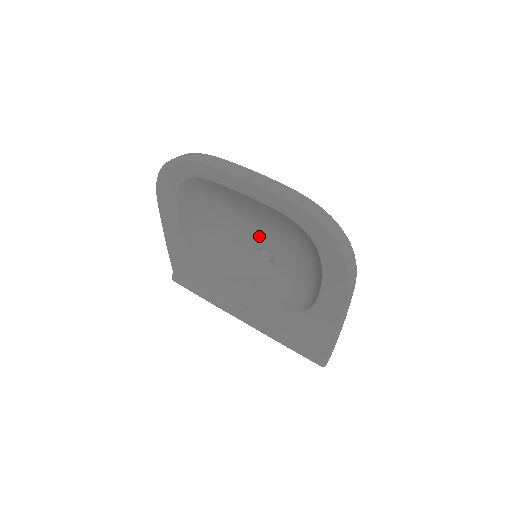
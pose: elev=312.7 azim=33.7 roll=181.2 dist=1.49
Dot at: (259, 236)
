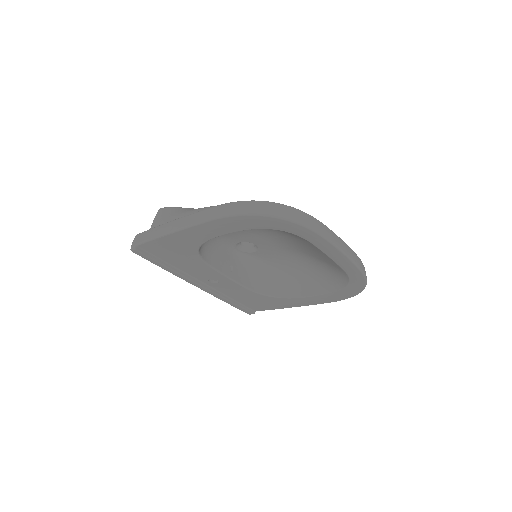
Dot at: (265, 241)
